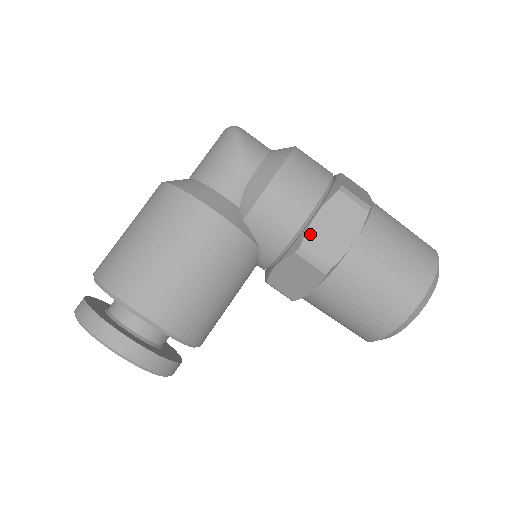
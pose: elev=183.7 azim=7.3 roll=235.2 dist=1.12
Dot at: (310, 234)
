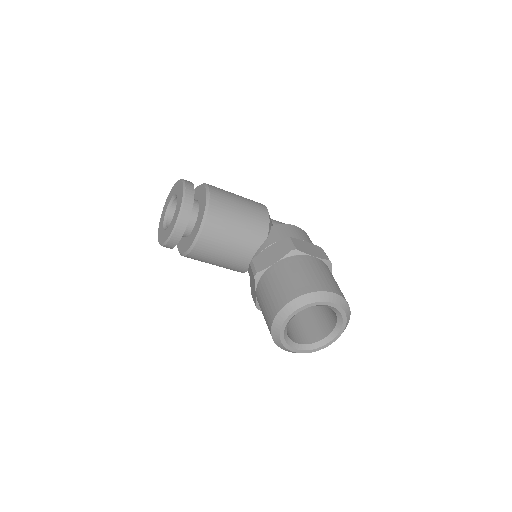
Dot at: (298, 240)
